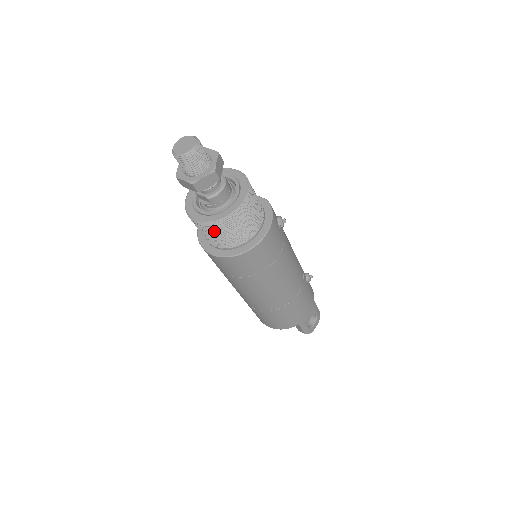
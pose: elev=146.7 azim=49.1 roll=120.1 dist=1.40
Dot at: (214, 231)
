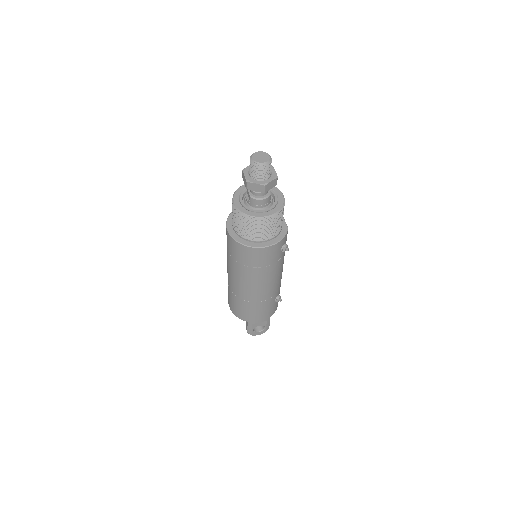
Dot at: (239, 218)
